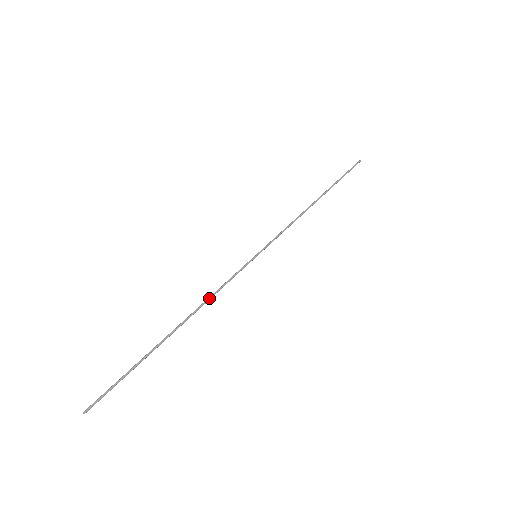
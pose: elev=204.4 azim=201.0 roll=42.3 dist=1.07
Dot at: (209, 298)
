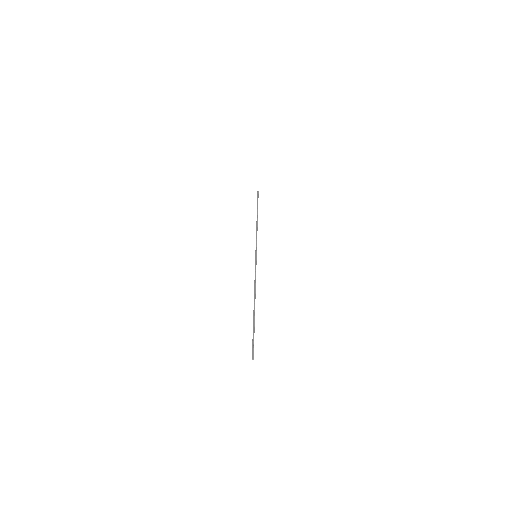
Dot at: (254, 284)
